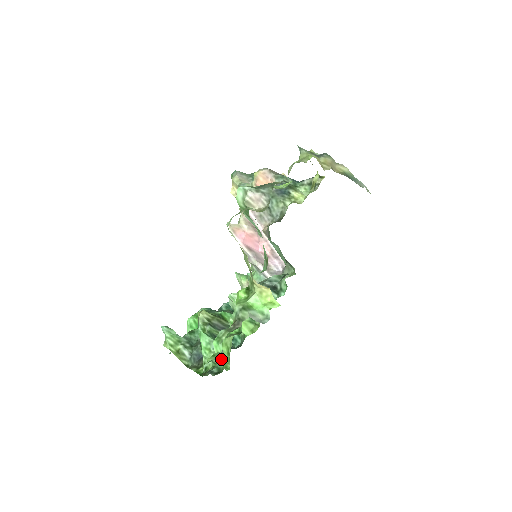
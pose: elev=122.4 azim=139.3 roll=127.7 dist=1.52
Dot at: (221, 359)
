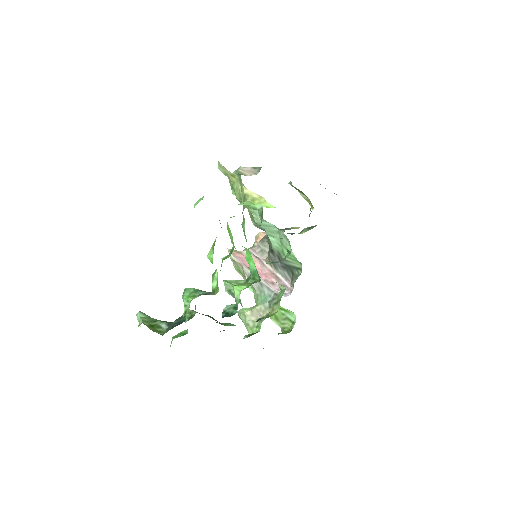
Dot at: (207, 294)
